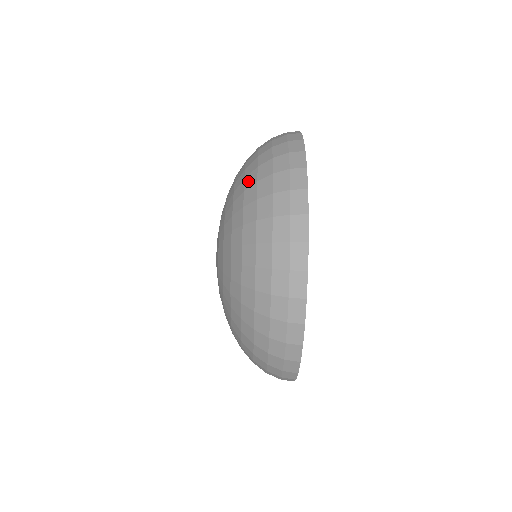
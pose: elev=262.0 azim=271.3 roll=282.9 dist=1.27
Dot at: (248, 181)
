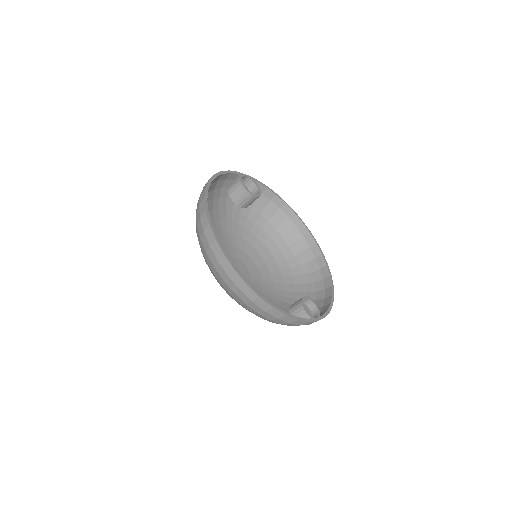
Dot at: occluded
